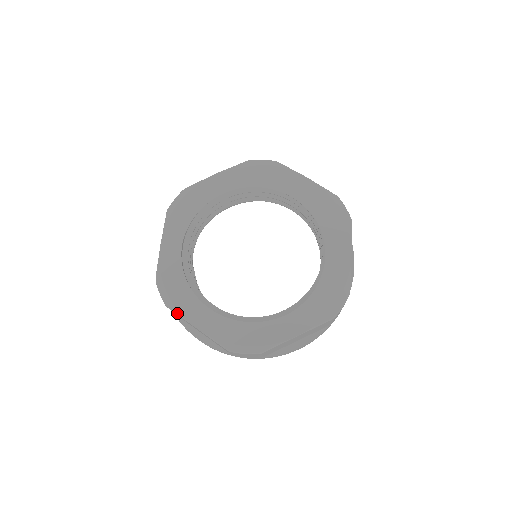
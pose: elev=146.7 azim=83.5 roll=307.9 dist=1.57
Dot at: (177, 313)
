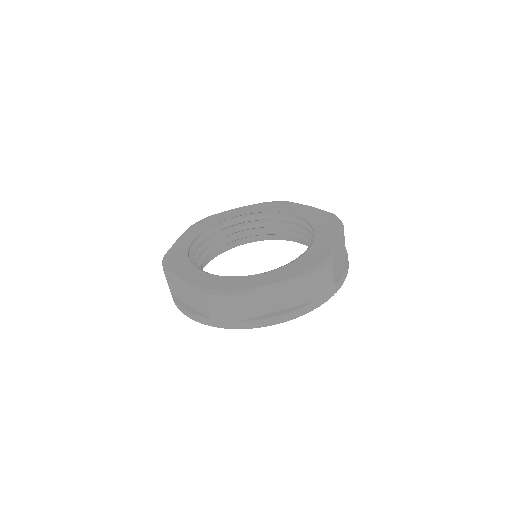
Dot at: (171, 272)
